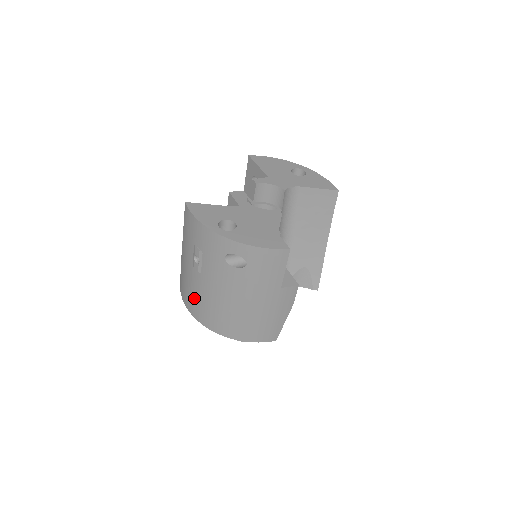
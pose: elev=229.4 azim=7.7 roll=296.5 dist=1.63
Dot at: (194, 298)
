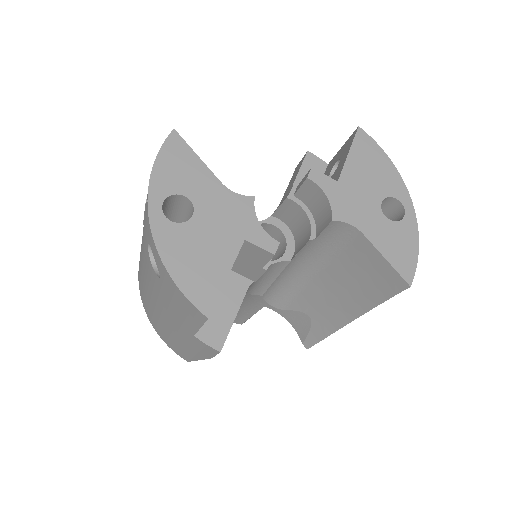
Dot at: occluded
